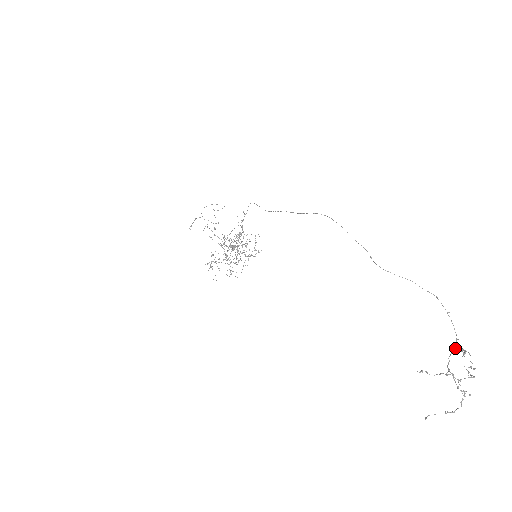
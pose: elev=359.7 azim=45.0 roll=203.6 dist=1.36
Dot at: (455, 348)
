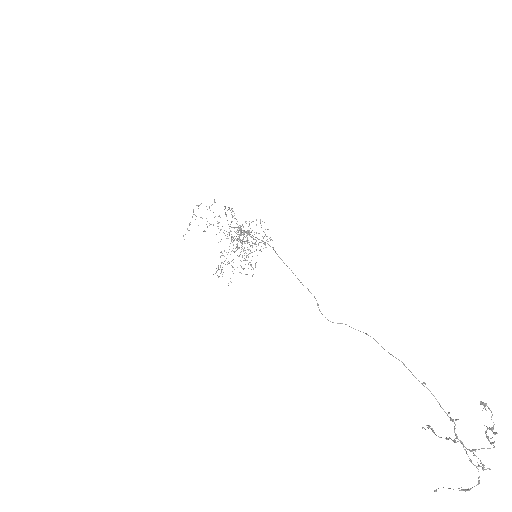
Dot at: (450, 420)
